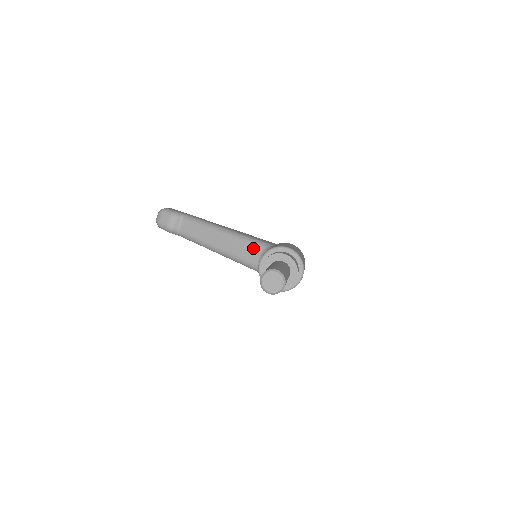
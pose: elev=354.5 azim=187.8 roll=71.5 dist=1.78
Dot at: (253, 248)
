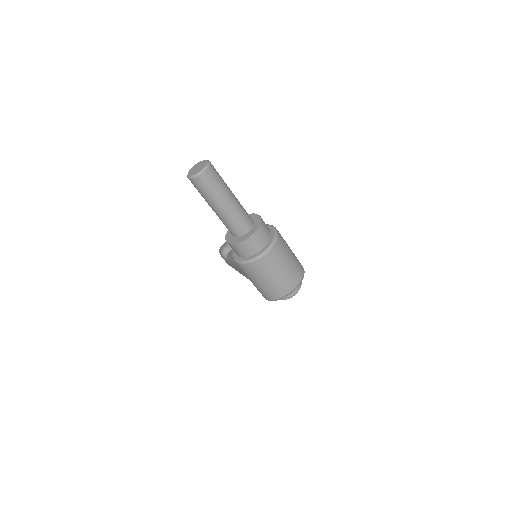
Dot at: occluded
